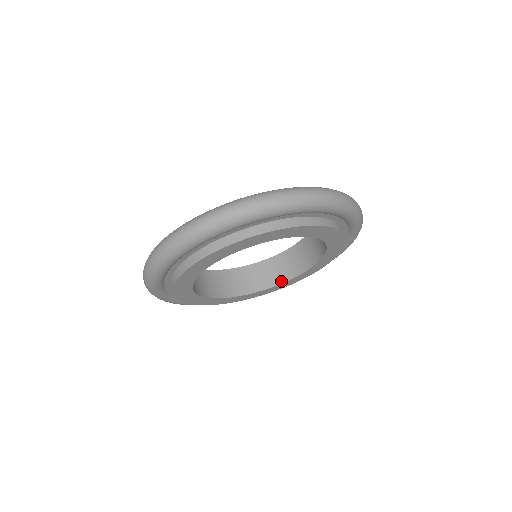
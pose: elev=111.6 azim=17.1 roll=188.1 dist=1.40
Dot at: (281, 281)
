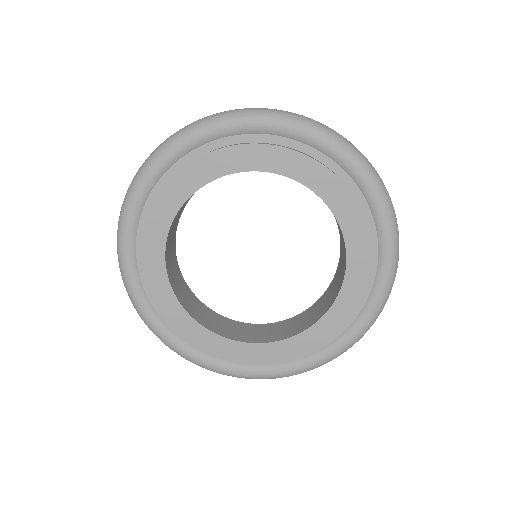
Dot at: (268, 340)
